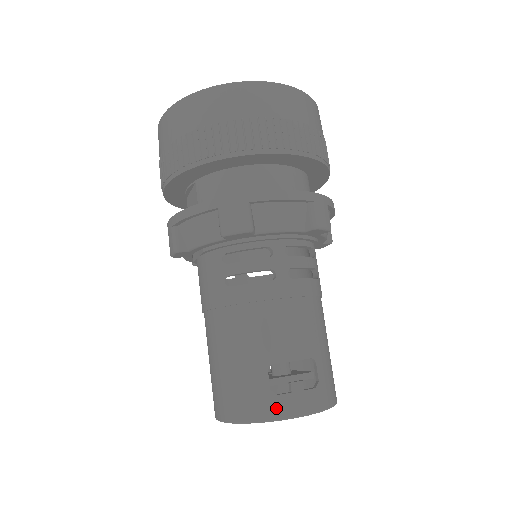
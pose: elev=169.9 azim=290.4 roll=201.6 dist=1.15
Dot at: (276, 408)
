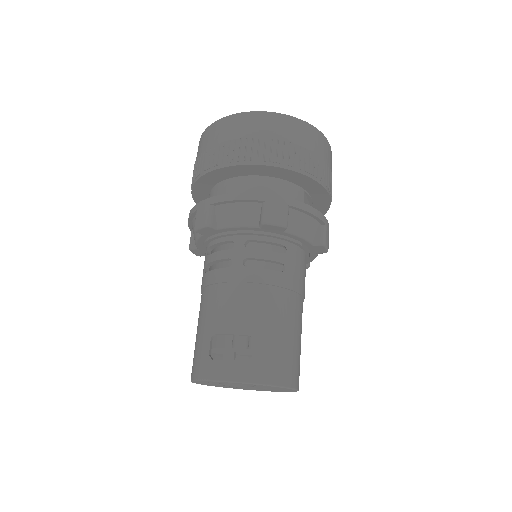
Dot at: (209, 370)
